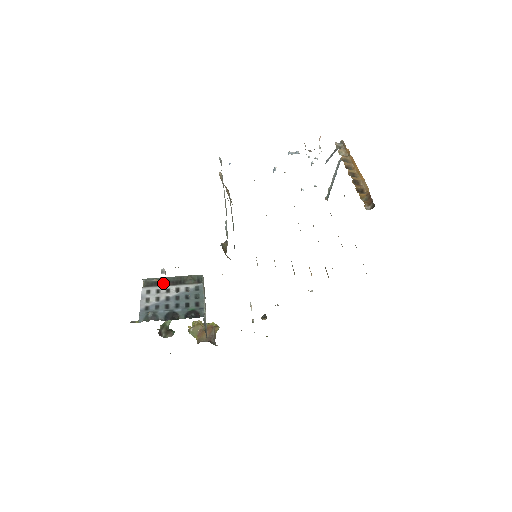
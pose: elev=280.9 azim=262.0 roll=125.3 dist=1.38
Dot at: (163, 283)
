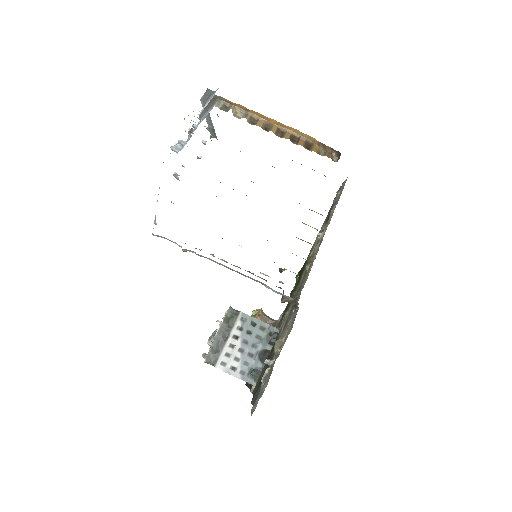
Dot at: (220, 346)
